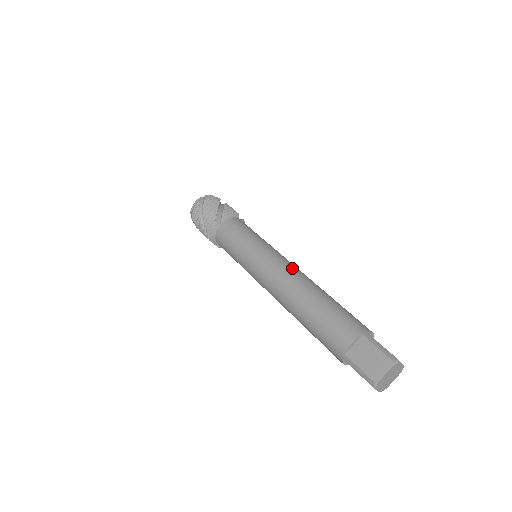
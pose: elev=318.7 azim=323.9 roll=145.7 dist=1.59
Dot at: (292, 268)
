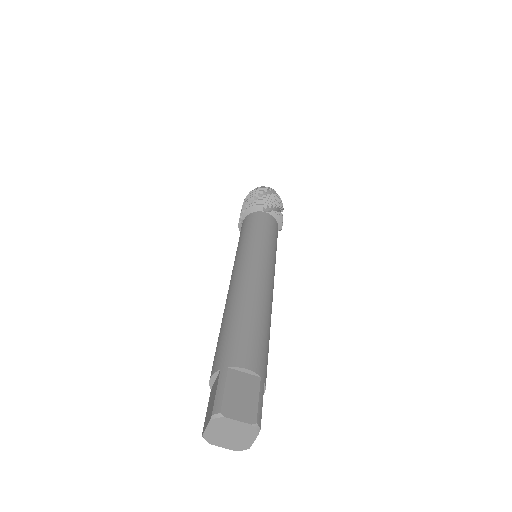
Dot at: (243, 274)
